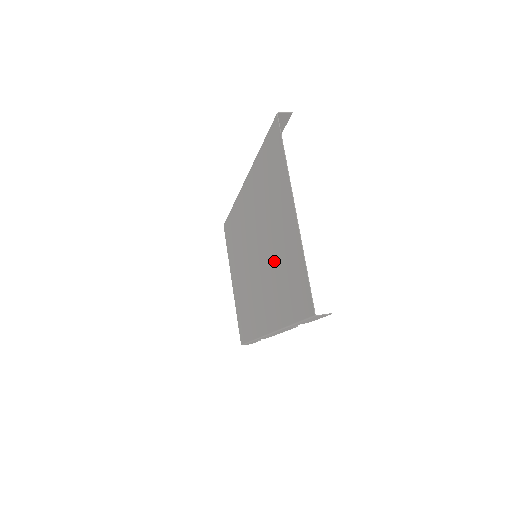
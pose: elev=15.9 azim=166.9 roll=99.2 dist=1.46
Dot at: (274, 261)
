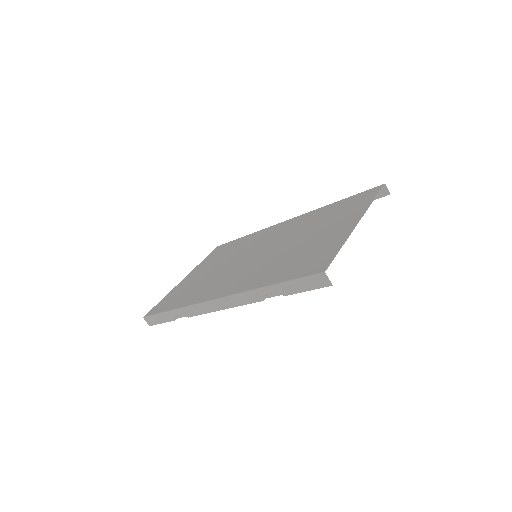
Dot at: (289, 252)
